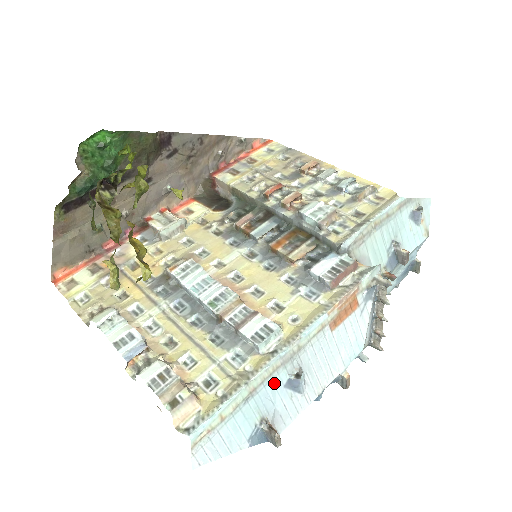
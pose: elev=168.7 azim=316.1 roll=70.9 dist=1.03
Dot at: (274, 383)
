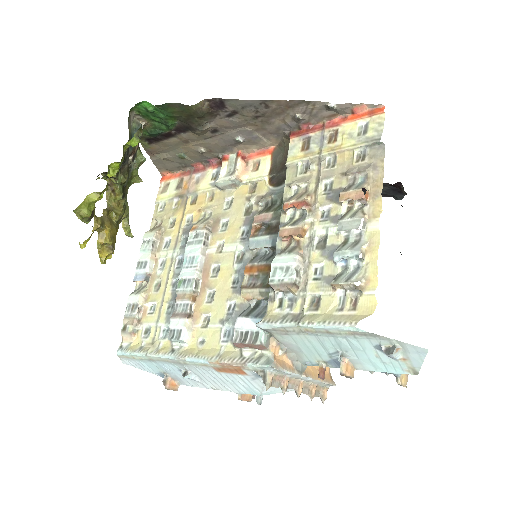
Dot at: (169, 365)
